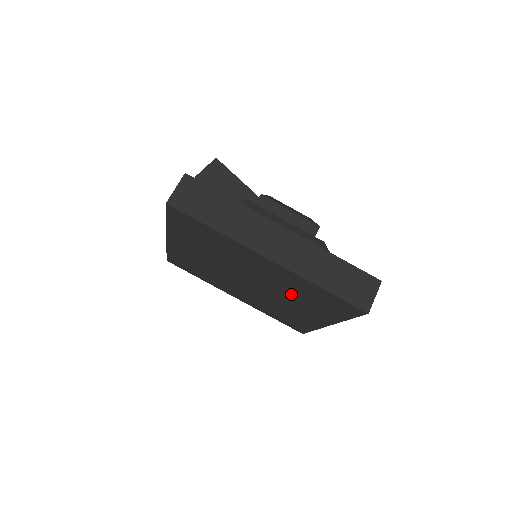
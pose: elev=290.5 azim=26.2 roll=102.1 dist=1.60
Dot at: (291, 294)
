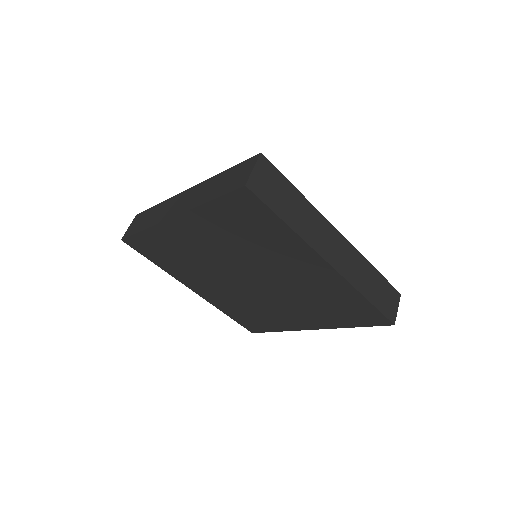
Dot at: (251, 251)
